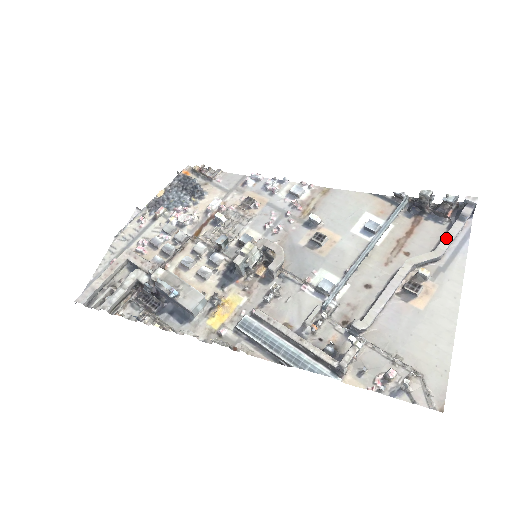
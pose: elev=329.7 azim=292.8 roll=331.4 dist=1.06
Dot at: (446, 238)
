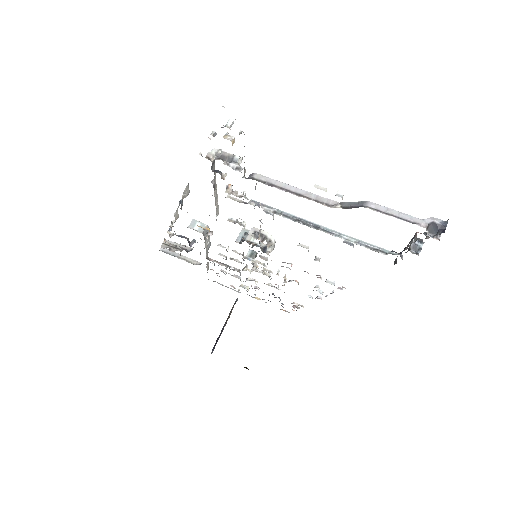
Dot at: (391, 213)
